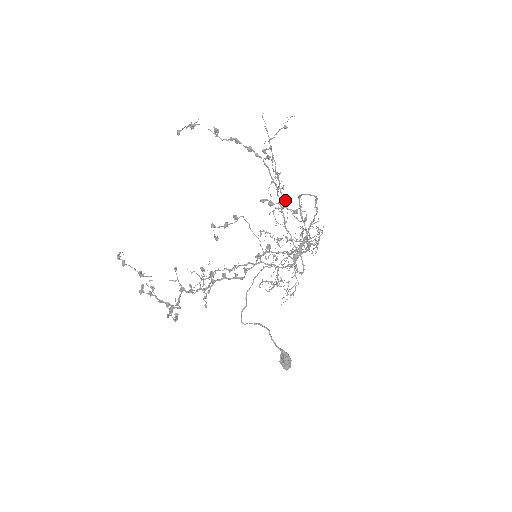
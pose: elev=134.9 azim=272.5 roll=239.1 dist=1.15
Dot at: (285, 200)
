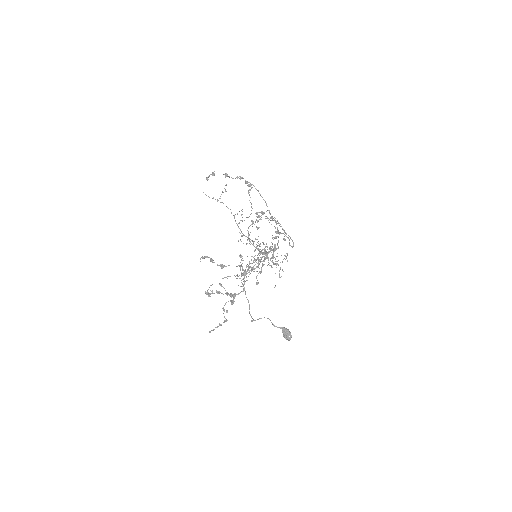
Dot at: occluded
